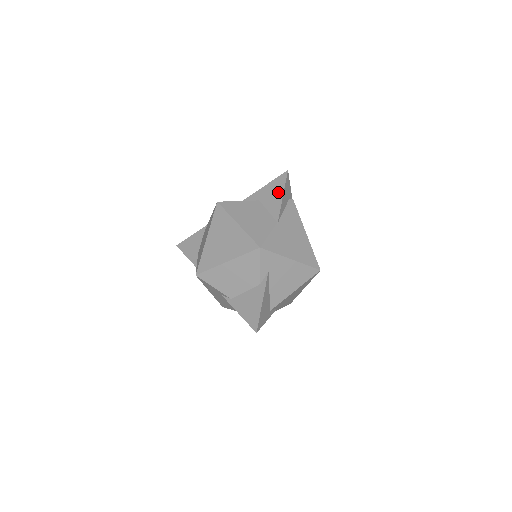
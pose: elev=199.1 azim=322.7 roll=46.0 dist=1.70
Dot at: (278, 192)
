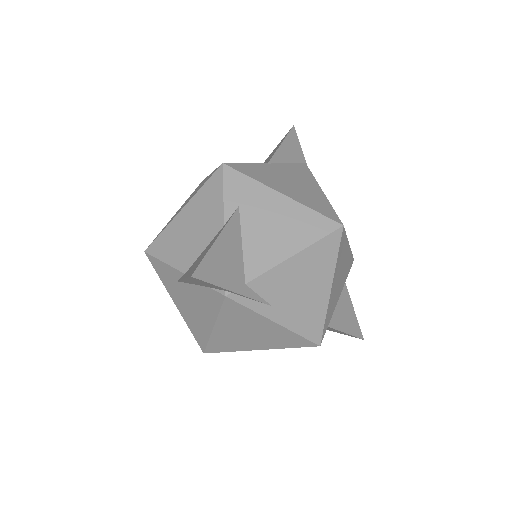
Dot at: (278, 146)
